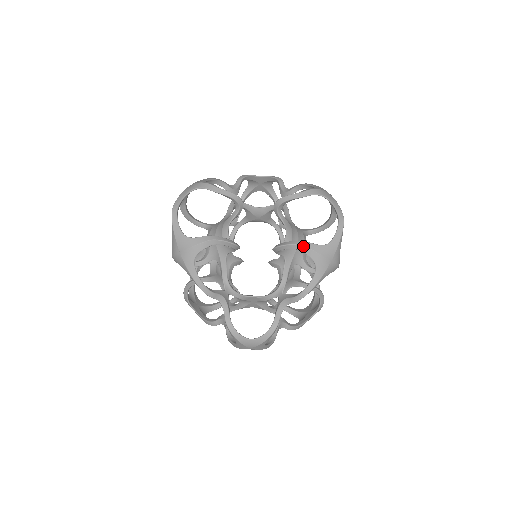
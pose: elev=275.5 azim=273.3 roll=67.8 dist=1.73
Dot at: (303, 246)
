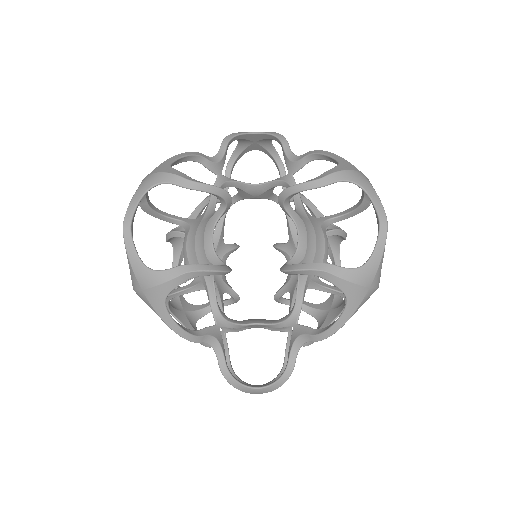
Dot at: (327, 273)
